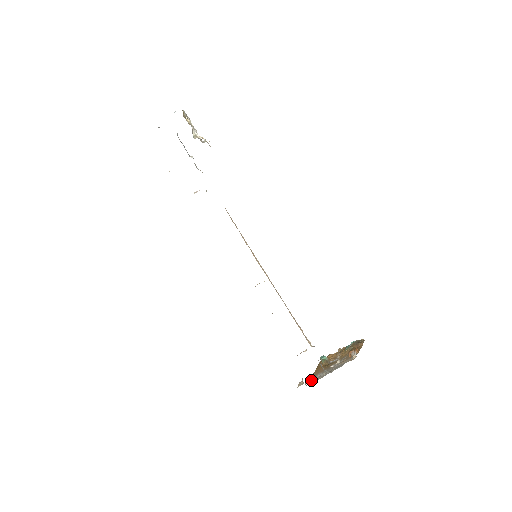
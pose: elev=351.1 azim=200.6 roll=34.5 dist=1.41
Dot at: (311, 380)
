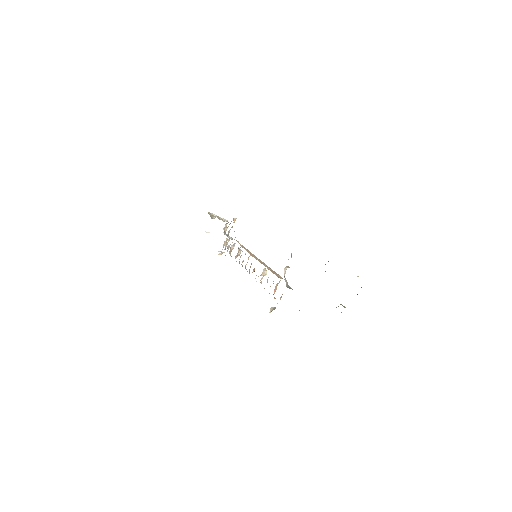
Dot at: occluded
